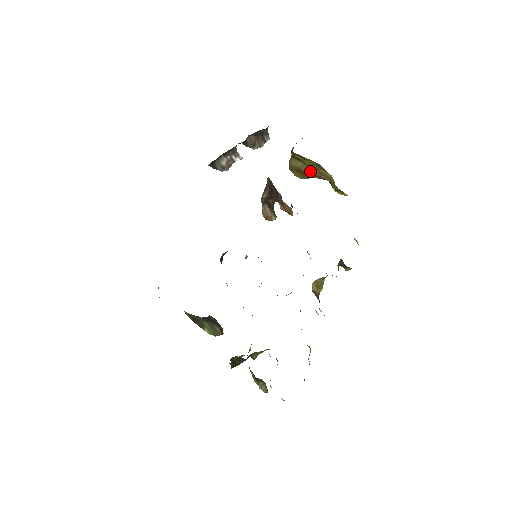
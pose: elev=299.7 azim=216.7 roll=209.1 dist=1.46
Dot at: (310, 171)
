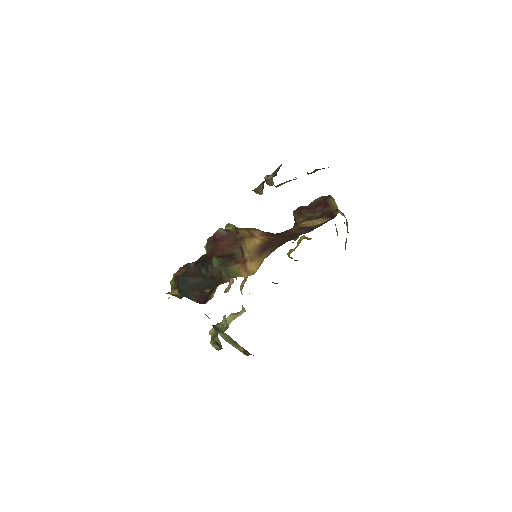
Dot at: occluded
